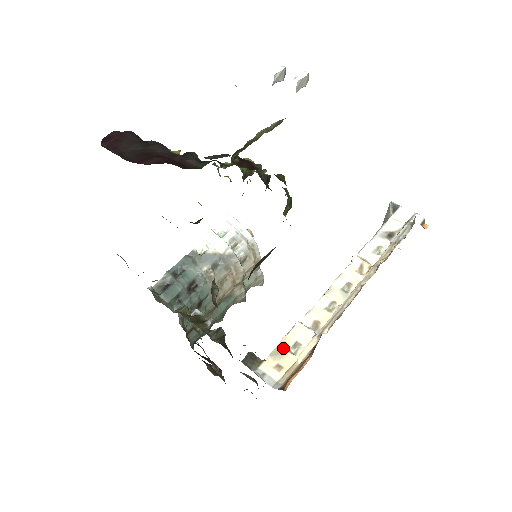
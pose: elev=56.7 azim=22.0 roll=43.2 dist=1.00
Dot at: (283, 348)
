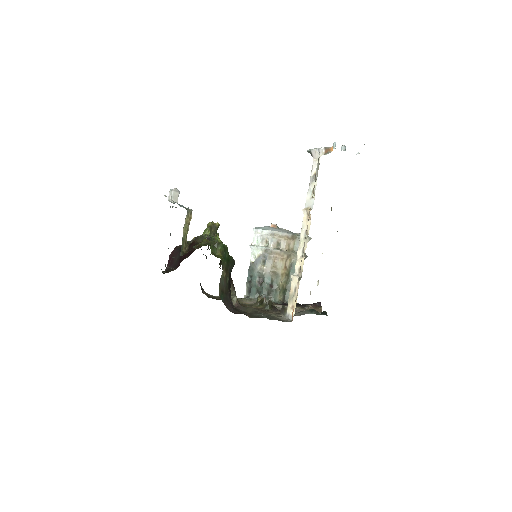
Dot at: (291, 295)
